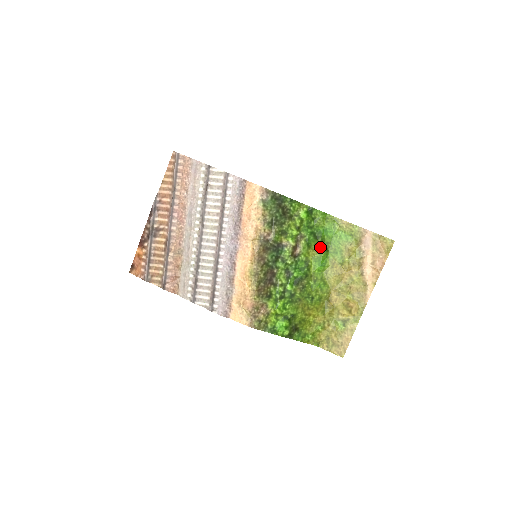
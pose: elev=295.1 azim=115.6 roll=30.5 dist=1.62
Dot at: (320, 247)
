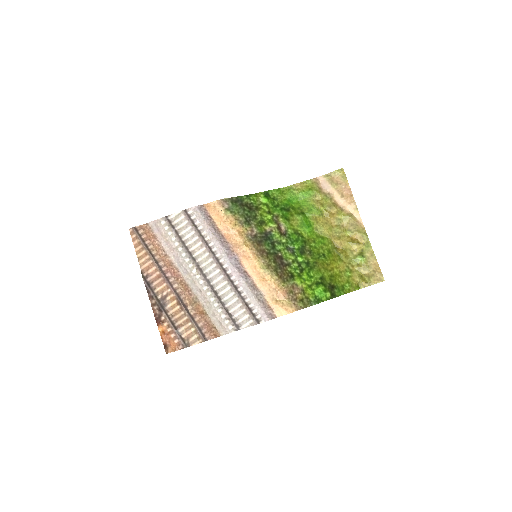
Dot at: (296, 215)
